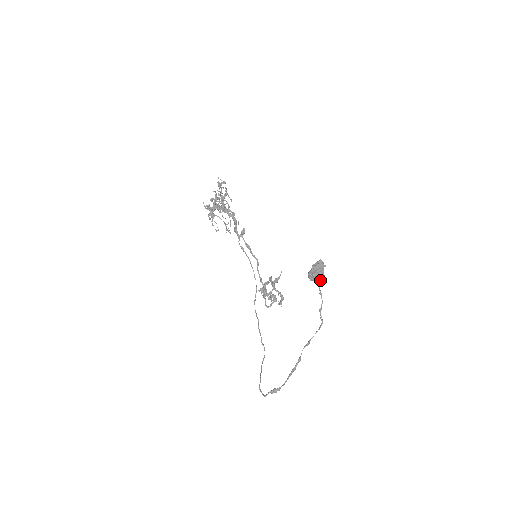
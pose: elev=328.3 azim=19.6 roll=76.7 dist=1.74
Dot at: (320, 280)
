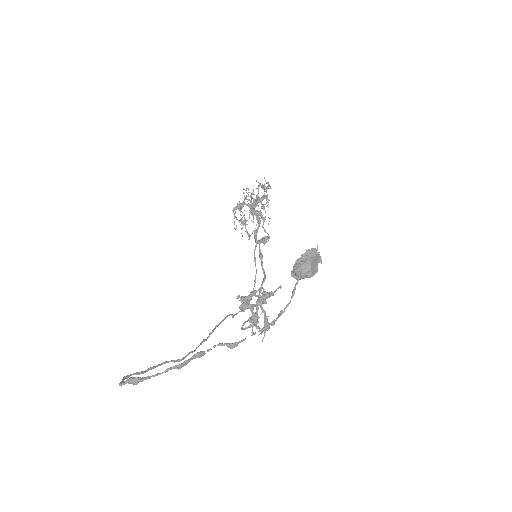
Dot at: (301, 273)
